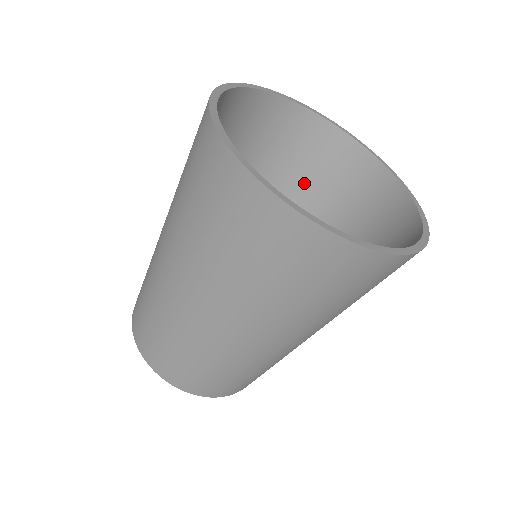
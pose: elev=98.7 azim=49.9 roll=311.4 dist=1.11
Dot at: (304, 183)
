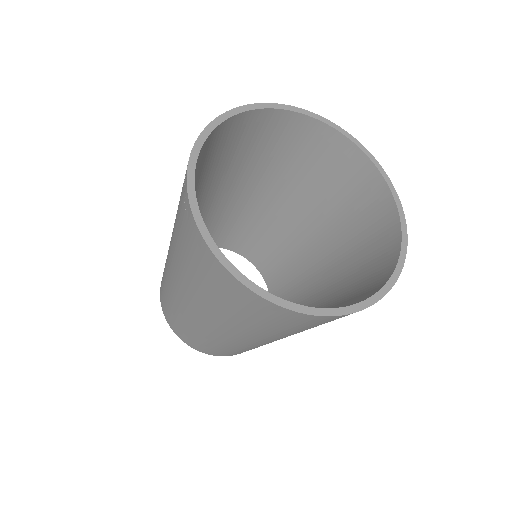
Dot at: (281, 163)
